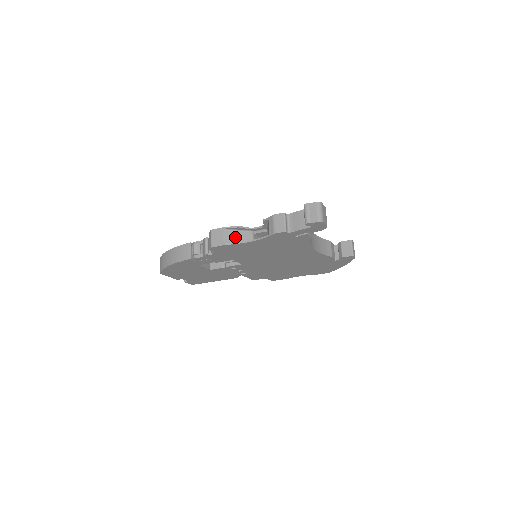
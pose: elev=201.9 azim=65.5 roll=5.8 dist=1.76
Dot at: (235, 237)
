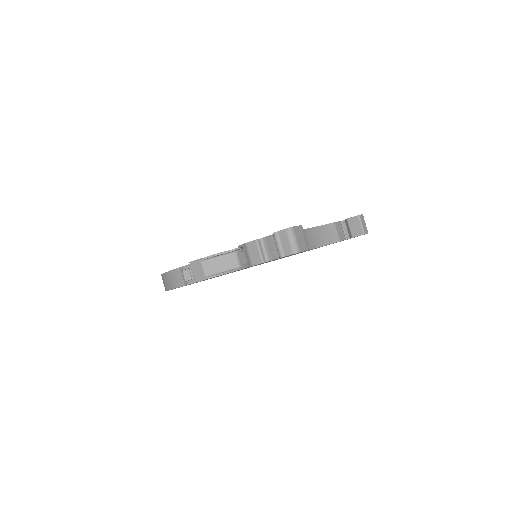
Dot at: (217, 265)
